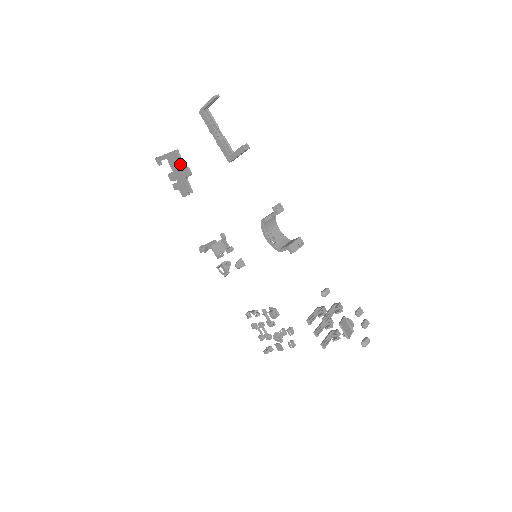
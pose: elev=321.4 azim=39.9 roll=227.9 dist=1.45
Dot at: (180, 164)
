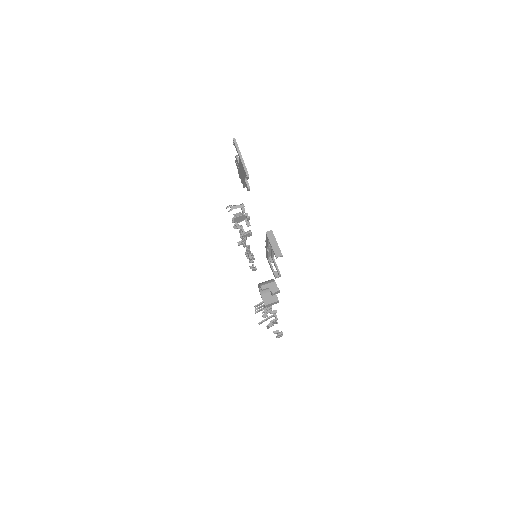
Dot at: occluded
